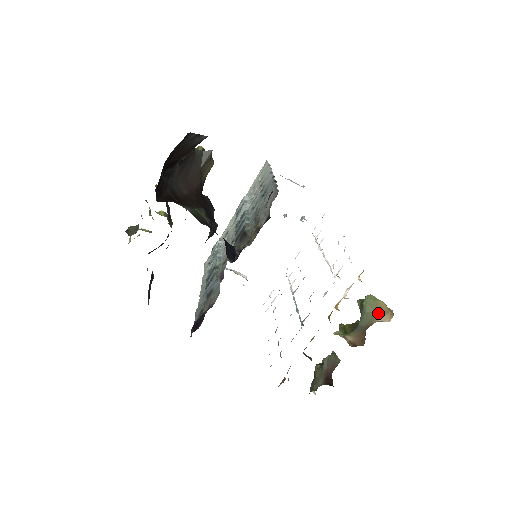
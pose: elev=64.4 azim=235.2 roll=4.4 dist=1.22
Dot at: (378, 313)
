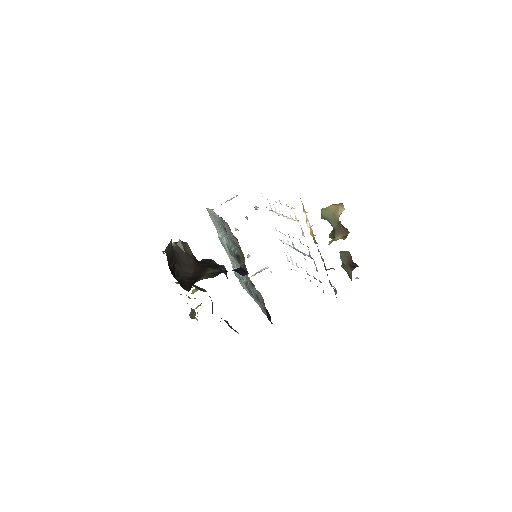
Dot at: (334, 213)
